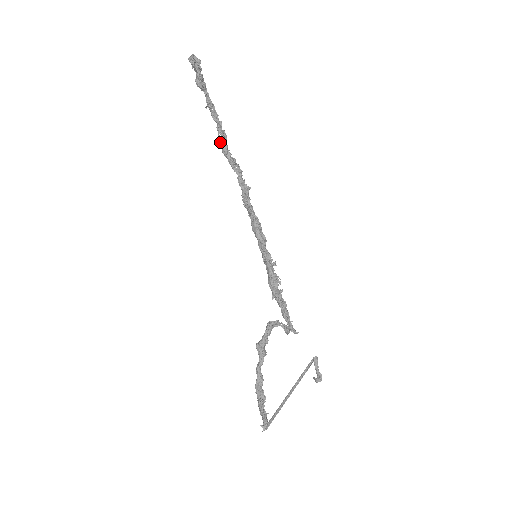
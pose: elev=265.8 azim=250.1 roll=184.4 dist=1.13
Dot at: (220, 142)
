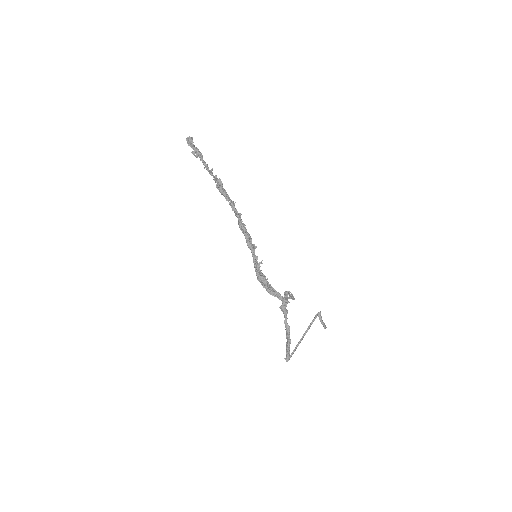
Dot at: (217, 188)
